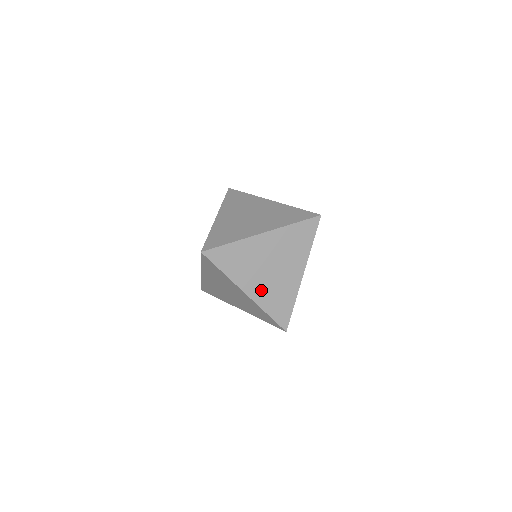
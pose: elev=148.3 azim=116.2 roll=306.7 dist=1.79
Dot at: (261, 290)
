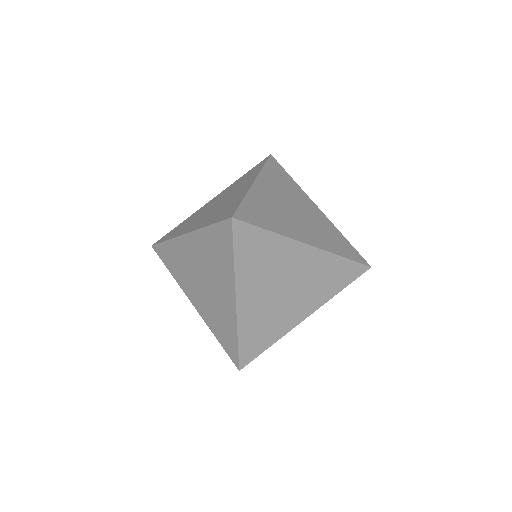
Dot at: occluded
